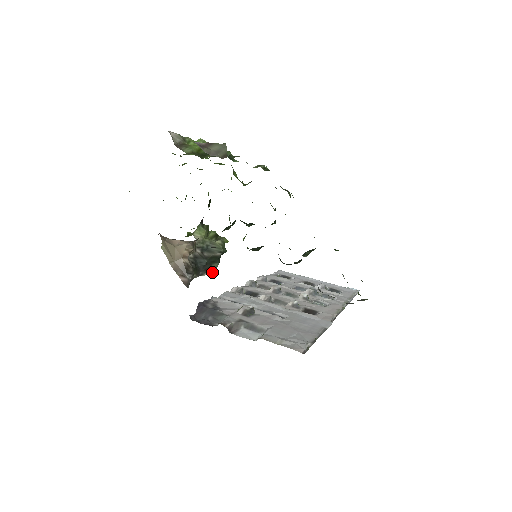
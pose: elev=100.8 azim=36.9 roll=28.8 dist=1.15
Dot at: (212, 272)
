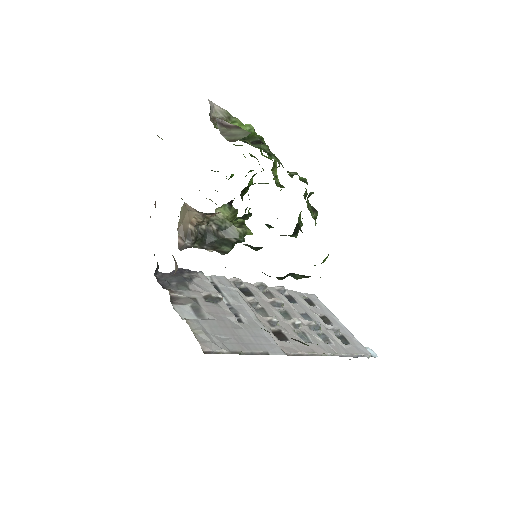
Dot at: (222, 253)
